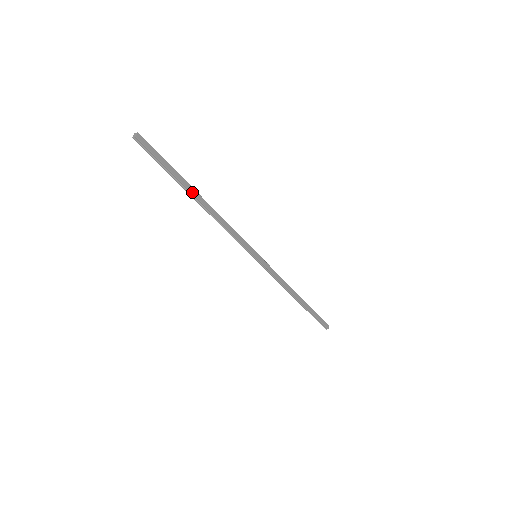
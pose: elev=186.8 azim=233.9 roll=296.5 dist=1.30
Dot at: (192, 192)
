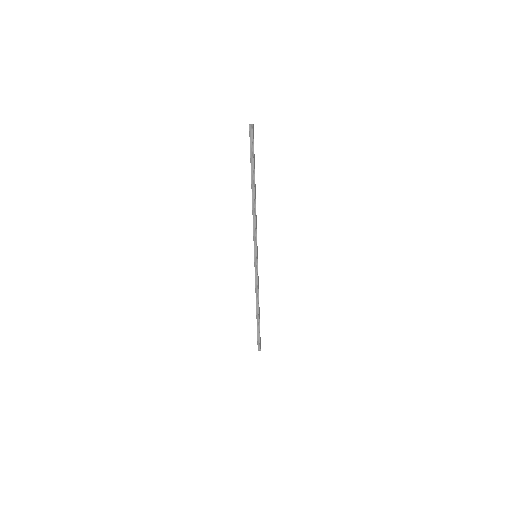
Dot at: occluded
